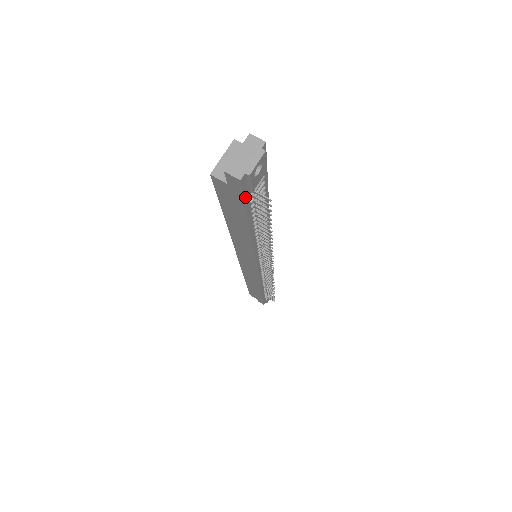
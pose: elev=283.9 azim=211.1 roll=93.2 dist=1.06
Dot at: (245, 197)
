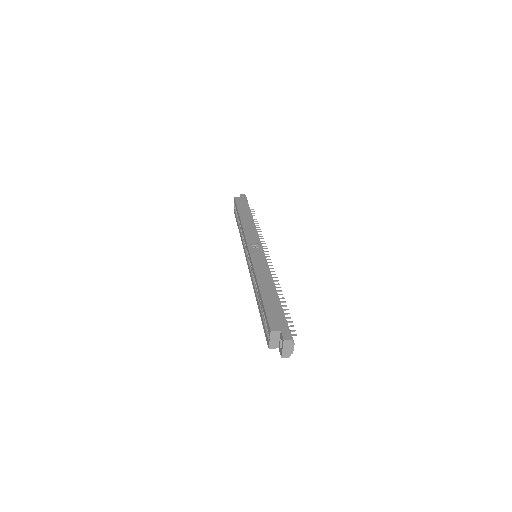
Dot at: occluded
